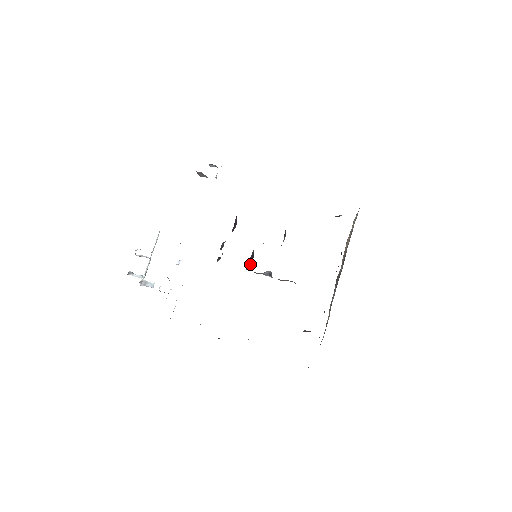
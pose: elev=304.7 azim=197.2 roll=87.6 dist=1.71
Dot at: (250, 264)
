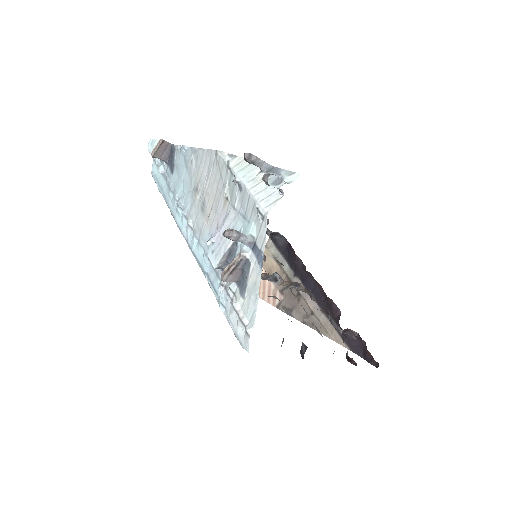
Dot at: occluded
